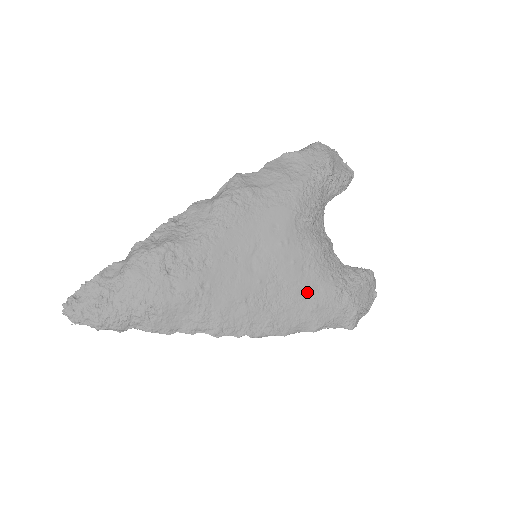
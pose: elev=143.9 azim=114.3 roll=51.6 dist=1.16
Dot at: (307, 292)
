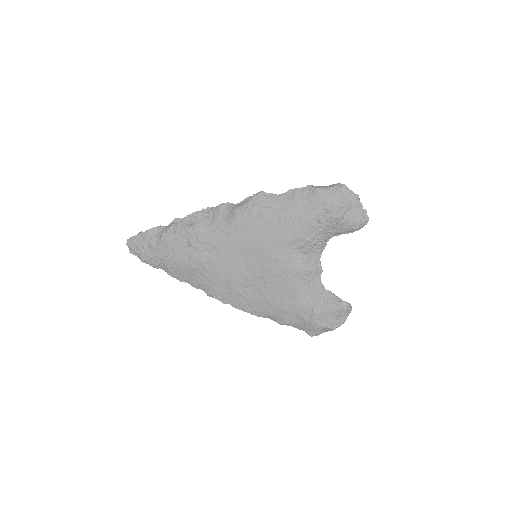
Dot at: (281, 297)
